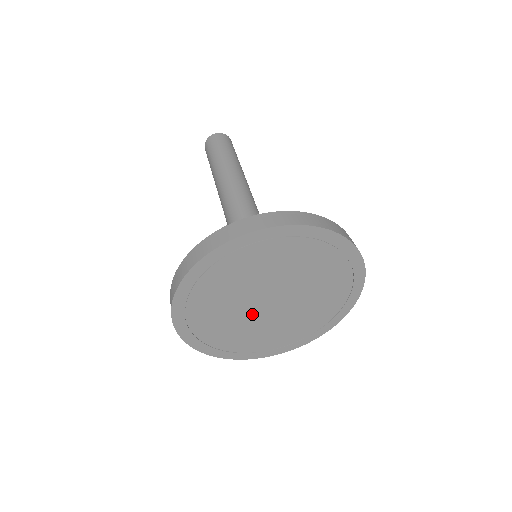
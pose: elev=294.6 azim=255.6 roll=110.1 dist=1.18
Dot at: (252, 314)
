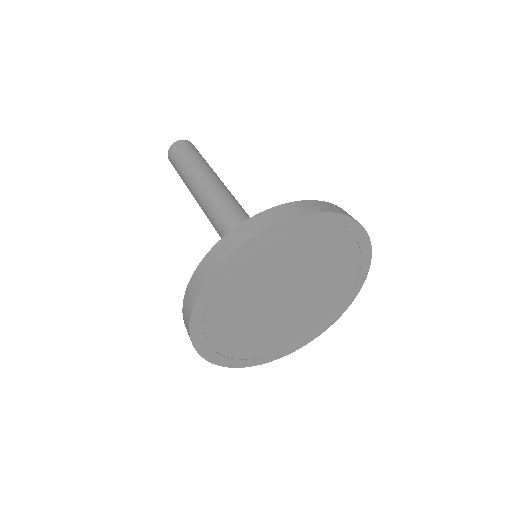
Dot at: (272, 316)
